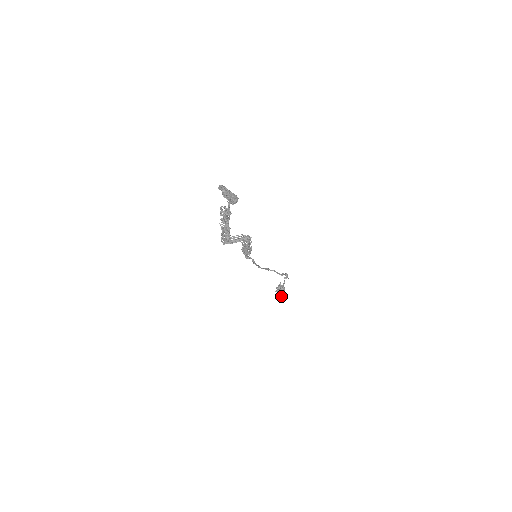
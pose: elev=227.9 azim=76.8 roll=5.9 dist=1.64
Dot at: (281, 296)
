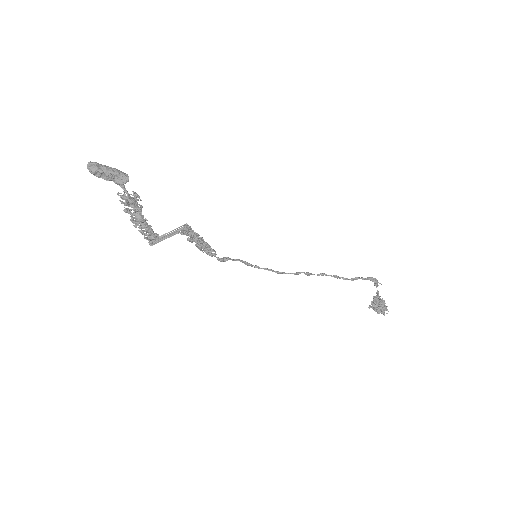
Dot at: (381, 313)
